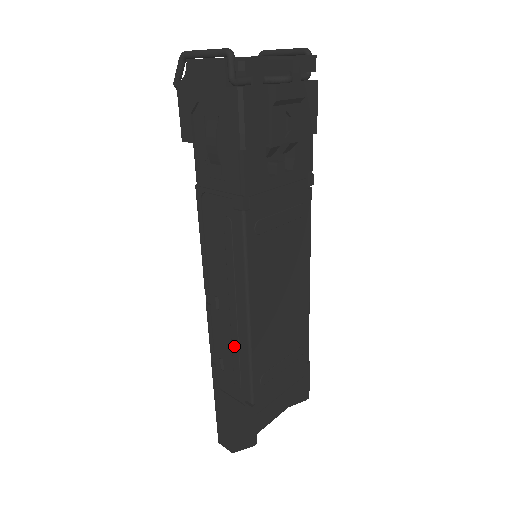
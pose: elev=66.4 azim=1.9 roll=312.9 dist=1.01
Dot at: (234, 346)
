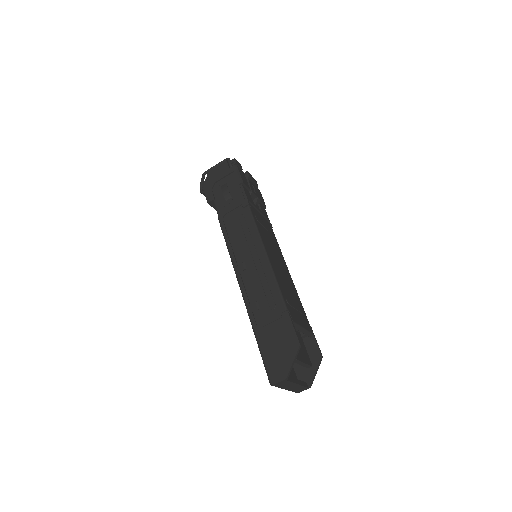
Dot at: (263, 281)
